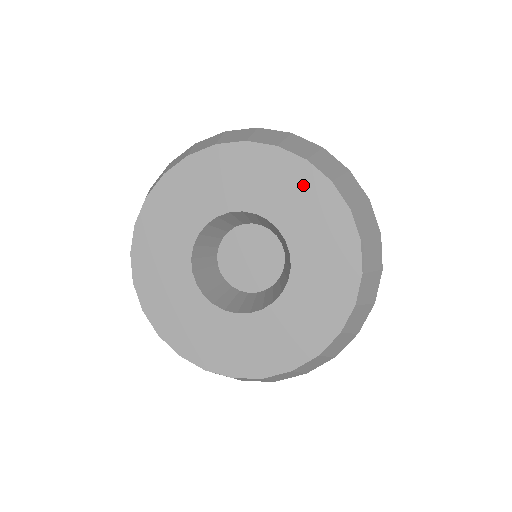
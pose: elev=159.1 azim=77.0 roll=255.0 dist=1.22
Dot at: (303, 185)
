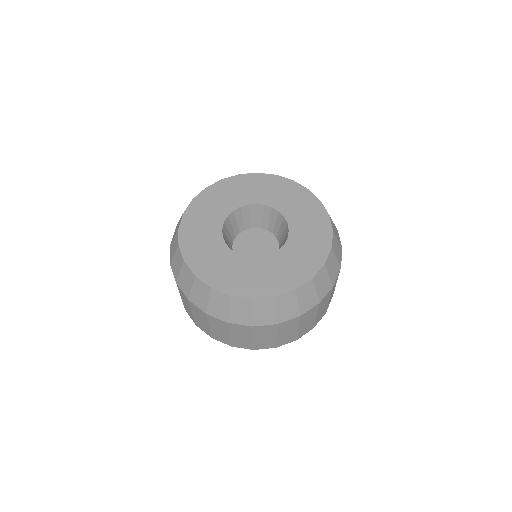
Dot at: (292, 191)
